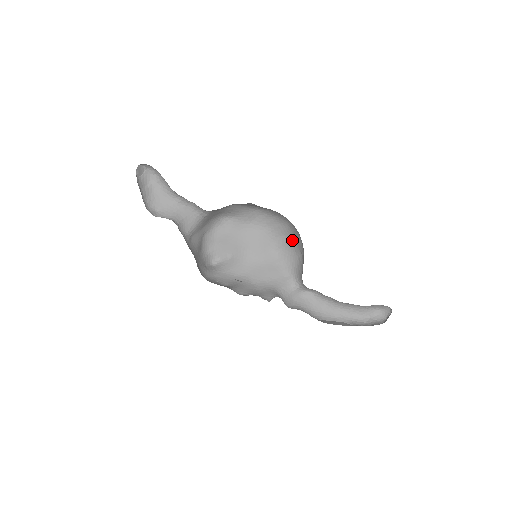
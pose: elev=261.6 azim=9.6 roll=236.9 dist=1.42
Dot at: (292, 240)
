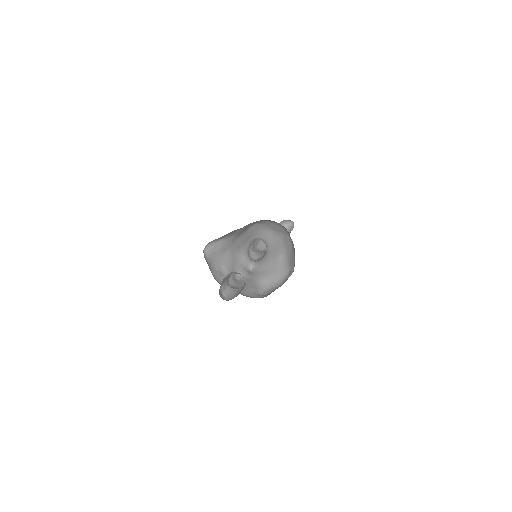
Dot at: (271, 223)
